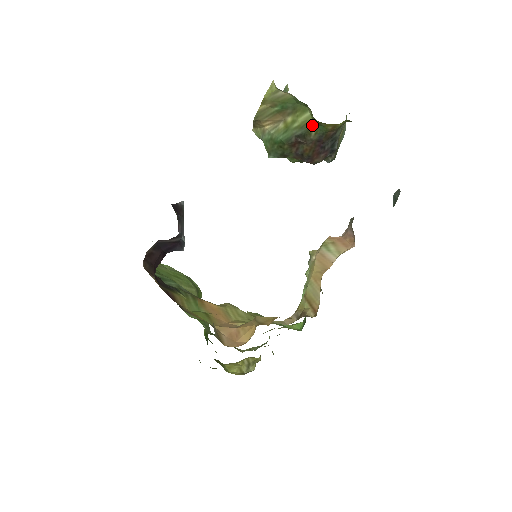
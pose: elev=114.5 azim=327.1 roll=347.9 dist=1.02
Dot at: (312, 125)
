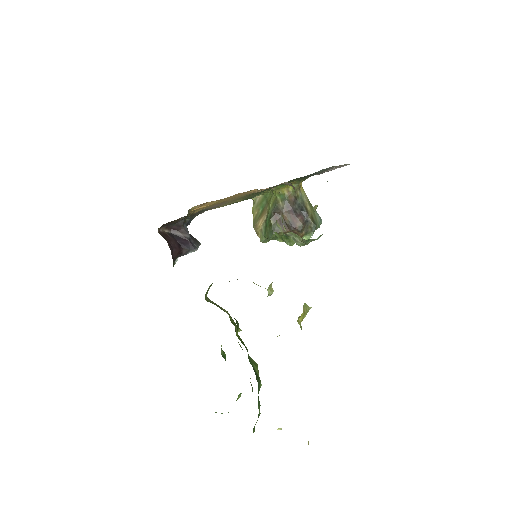
Dot at: (277, 199)
